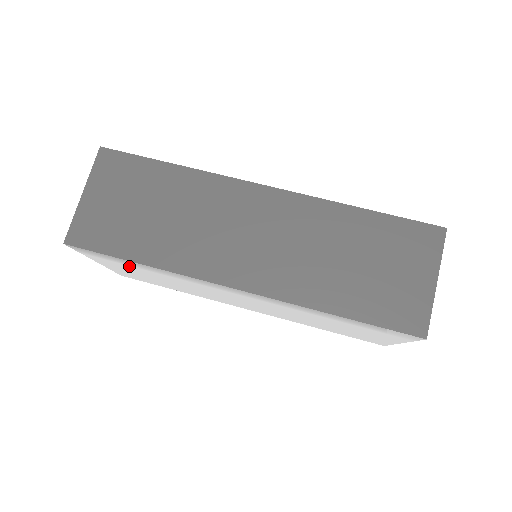
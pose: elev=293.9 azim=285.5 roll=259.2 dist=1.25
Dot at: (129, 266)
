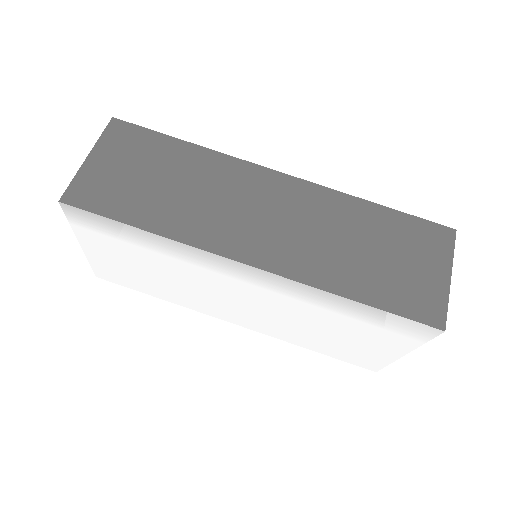
Dot at: (123, 243)
